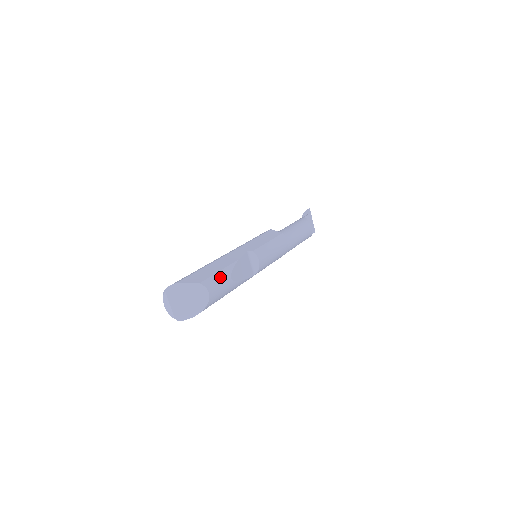
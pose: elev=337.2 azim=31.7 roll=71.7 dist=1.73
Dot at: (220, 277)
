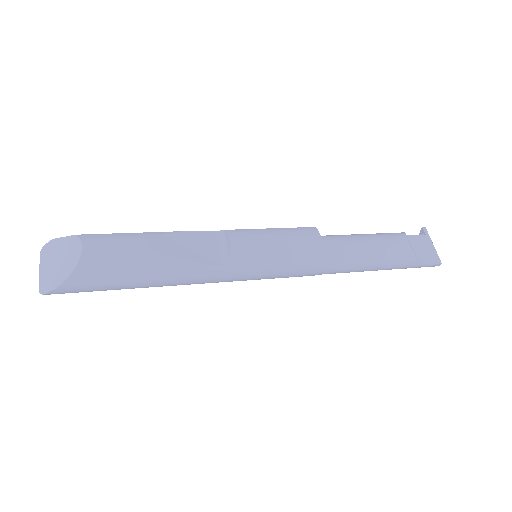
Dot at: (122, 237)
